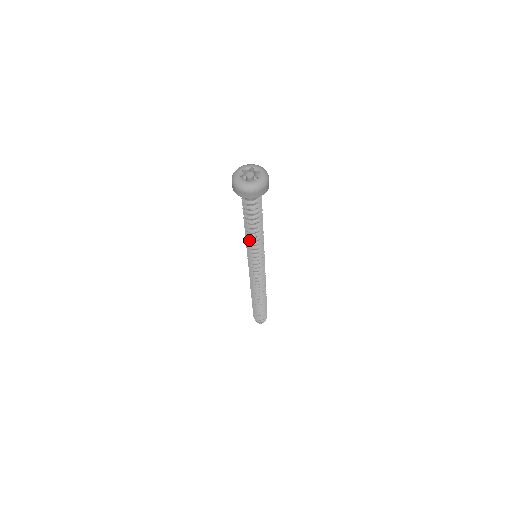
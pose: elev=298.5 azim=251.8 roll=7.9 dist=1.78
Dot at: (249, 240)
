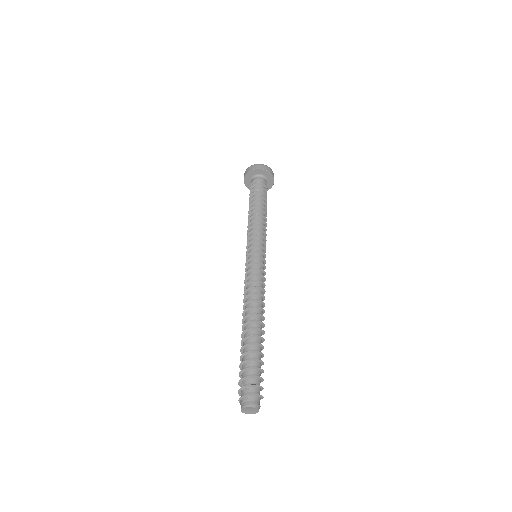
Dot at: (249, 223)
